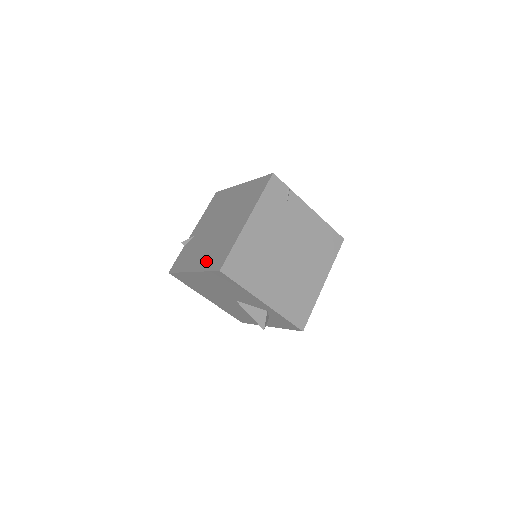
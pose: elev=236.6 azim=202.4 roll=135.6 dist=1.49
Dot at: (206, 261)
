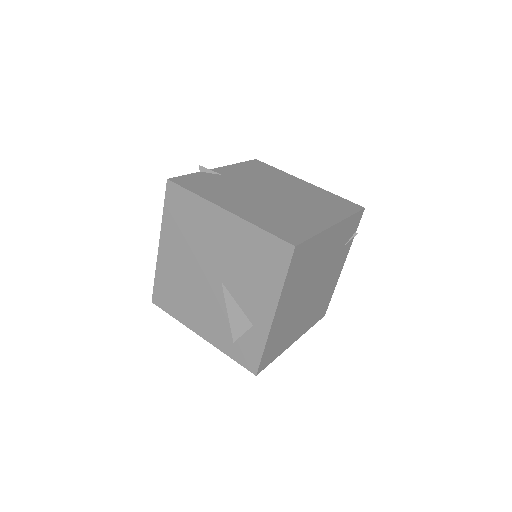
Dot at: (260, 217)
